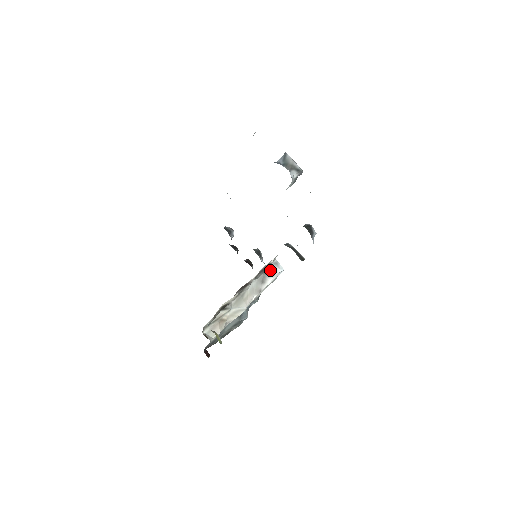
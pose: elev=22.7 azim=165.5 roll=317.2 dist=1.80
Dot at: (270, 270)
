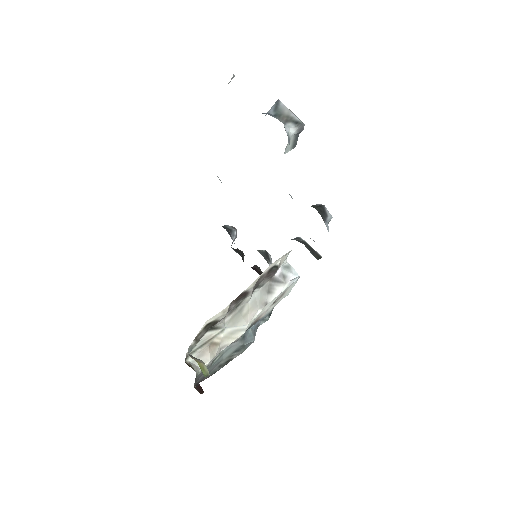
Dot at: (279, 276)
